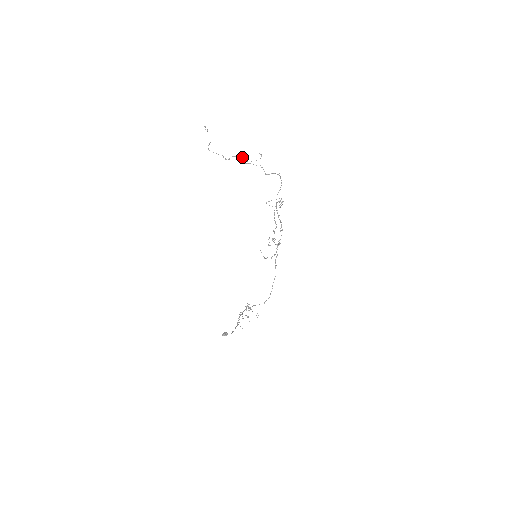
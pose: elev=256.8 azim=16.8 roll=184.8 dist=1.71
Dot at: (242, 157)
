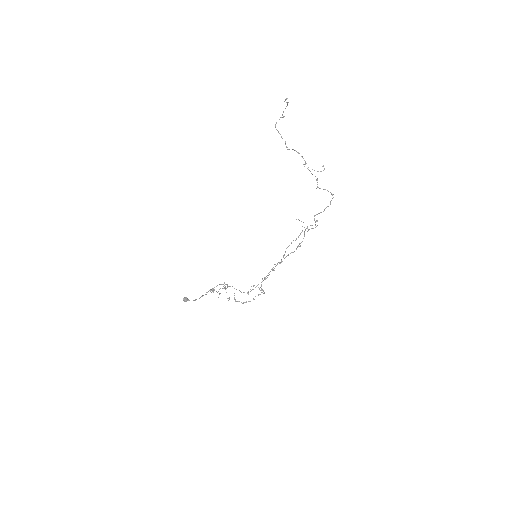
Dot at: (303, 158)
